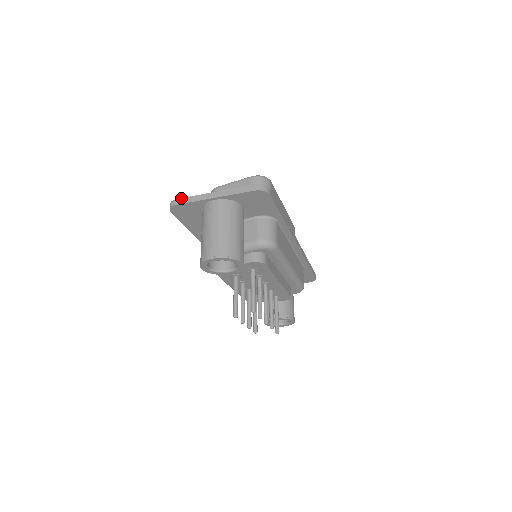
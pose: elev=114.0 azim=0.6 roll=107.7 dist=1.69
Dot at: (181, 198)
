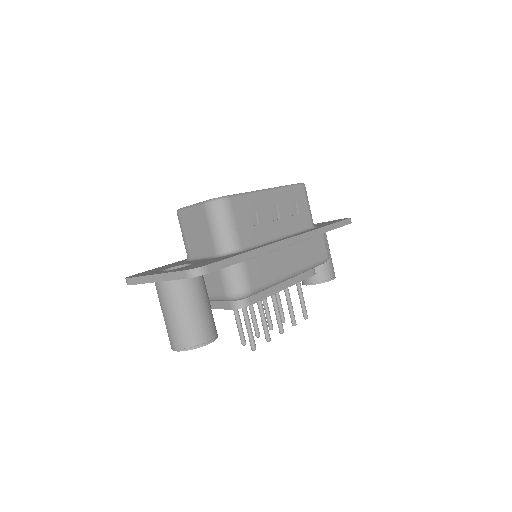
Dot at: (130, 278)
